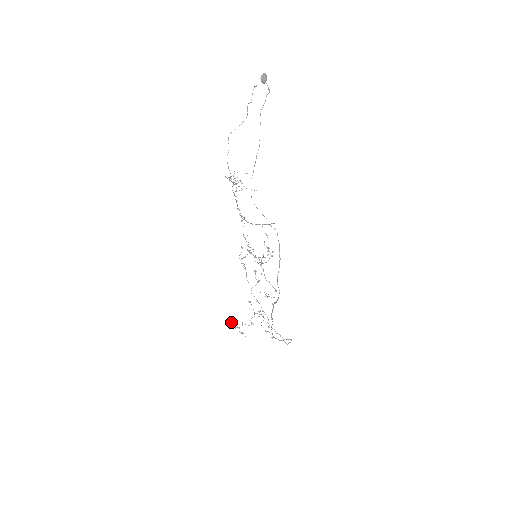
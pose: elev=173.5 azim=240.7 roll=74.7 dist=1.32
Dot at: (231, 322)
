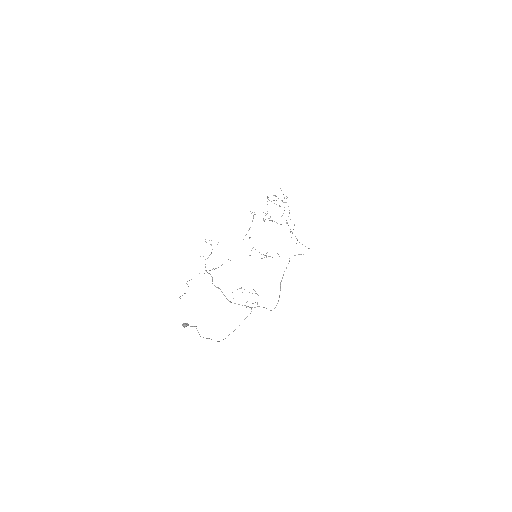
Dot at: occluded
